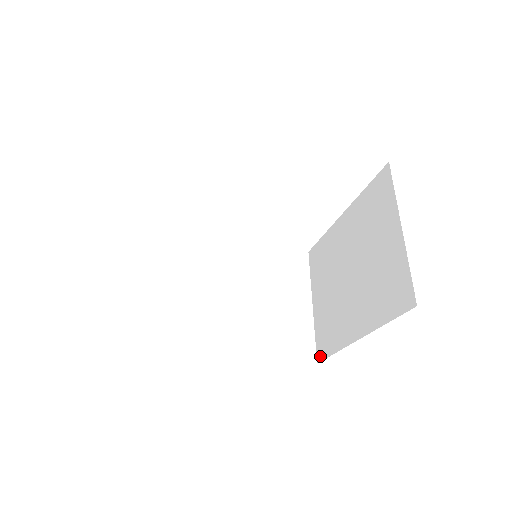
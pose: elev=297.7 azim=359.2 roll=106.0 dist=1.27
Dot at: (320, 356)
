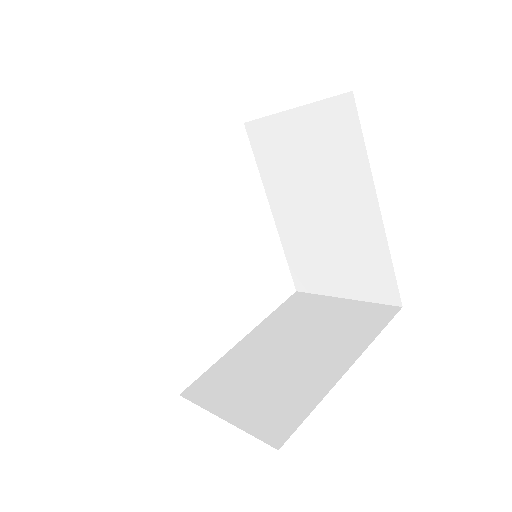
Dot at: (281, 437)
